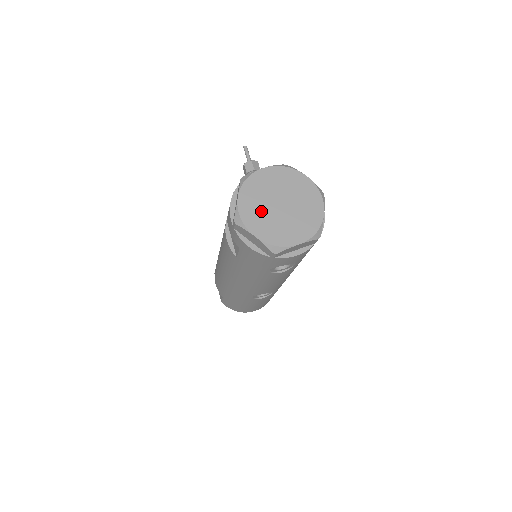
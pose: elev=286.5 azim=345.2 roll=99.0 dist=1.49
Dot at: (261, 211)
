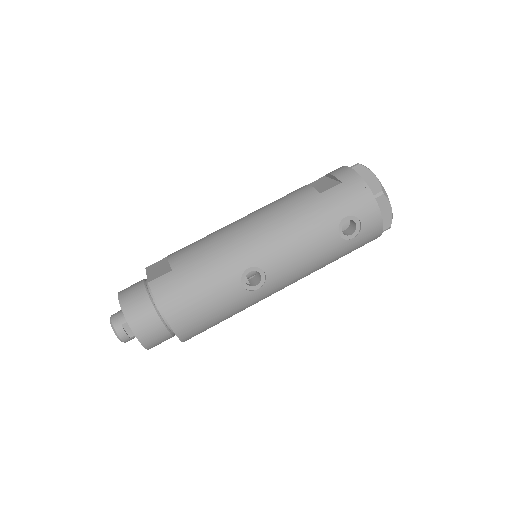
Dot at: occluded
